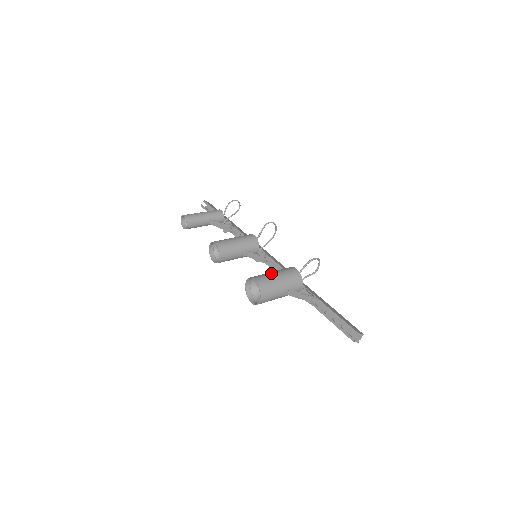
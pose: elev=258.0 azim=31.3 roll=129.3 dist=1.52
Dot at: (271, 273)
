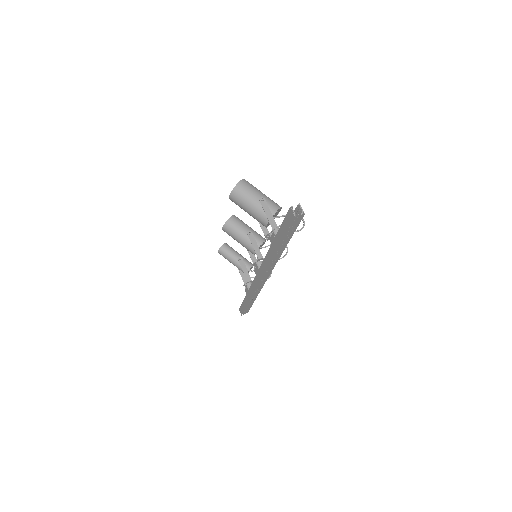
Dot at: occluded
